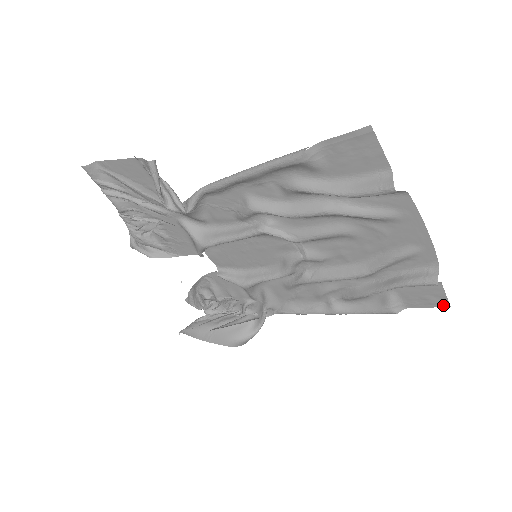
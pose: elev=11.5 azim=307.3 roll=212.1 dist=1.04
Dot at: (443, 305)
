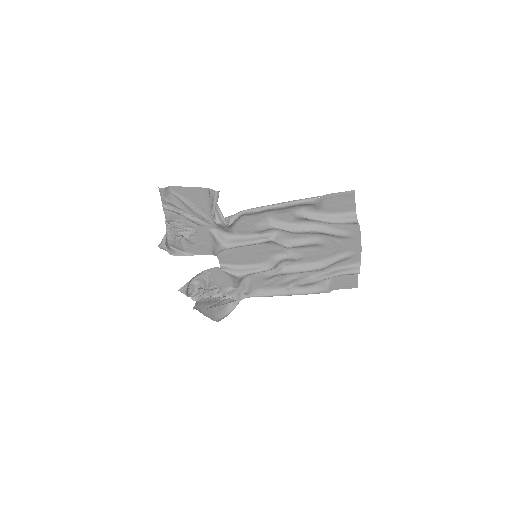
Dot at: (354, 287)
